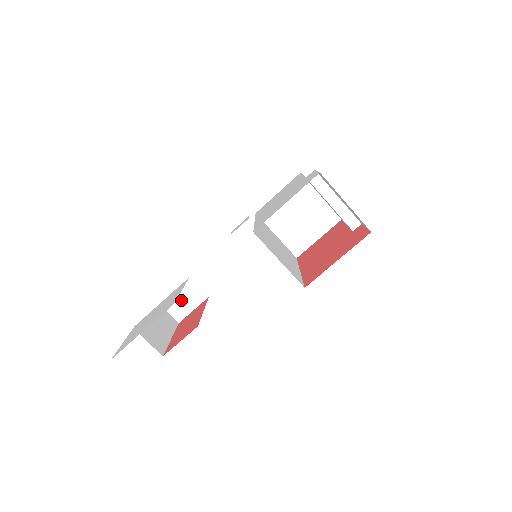
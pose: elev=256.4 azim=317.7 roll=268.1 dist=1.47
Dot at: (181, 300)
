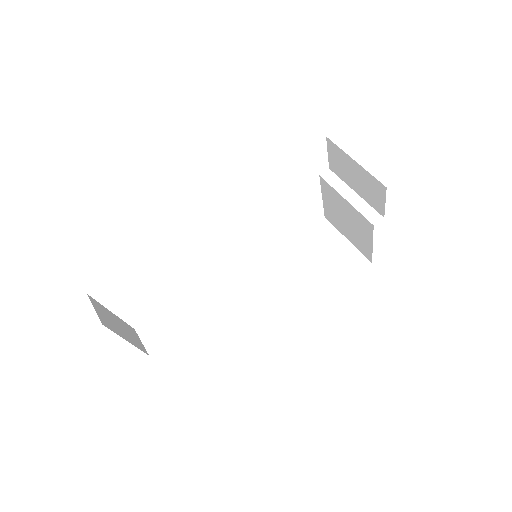
Dot at: (161, 326)
